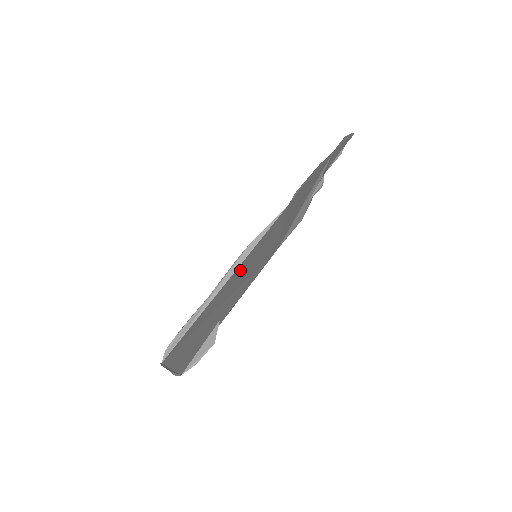
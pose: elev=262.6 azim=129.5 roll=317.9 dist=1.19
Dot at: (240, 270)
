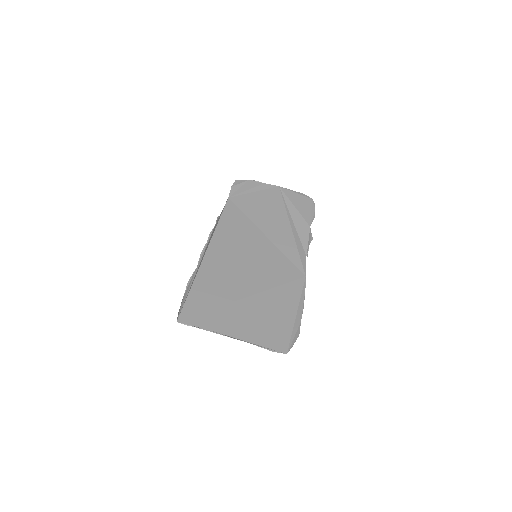
Dot at: (230, 255)
